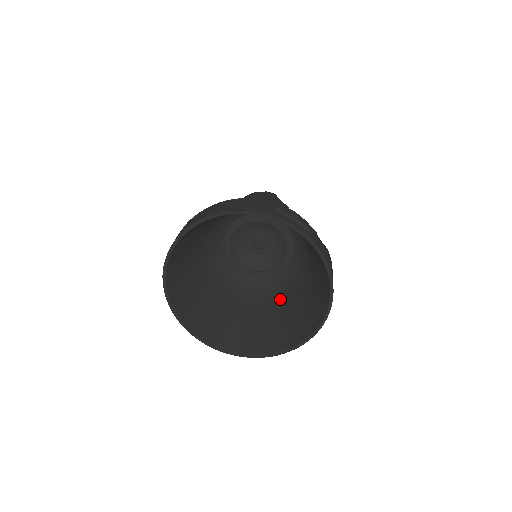
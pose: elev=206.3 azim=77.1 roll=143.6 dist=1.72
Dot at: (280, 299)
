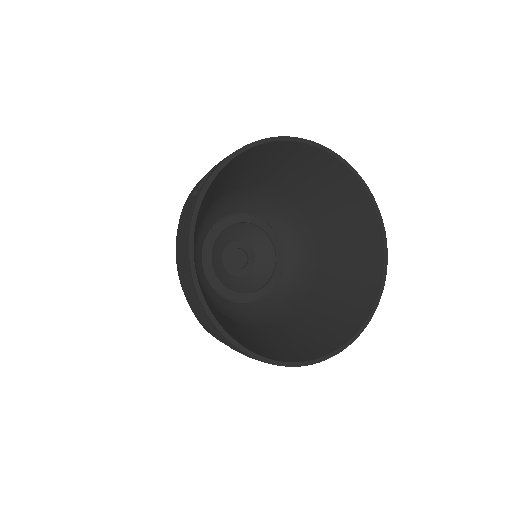
Dot at: (249, 324)
